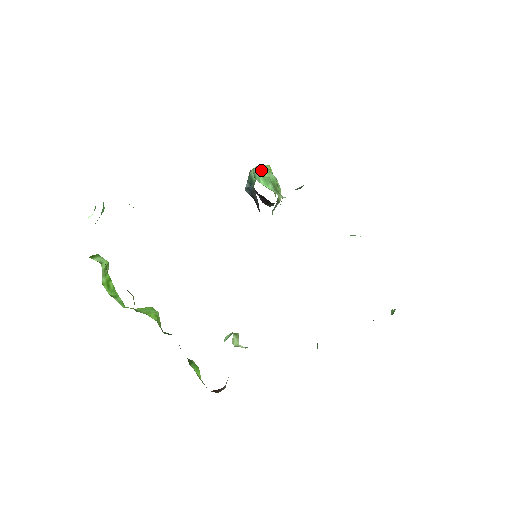
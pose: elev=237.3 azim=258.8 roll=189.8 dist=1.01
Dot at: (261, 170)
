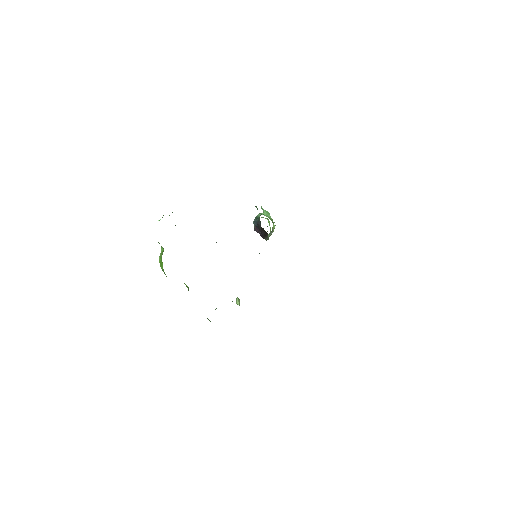
Dot at: (264, 213)
